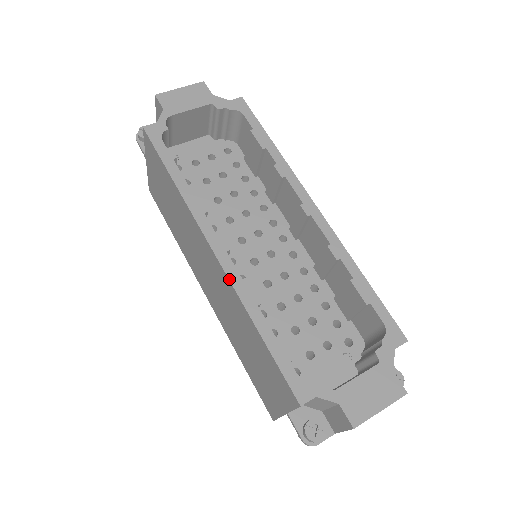
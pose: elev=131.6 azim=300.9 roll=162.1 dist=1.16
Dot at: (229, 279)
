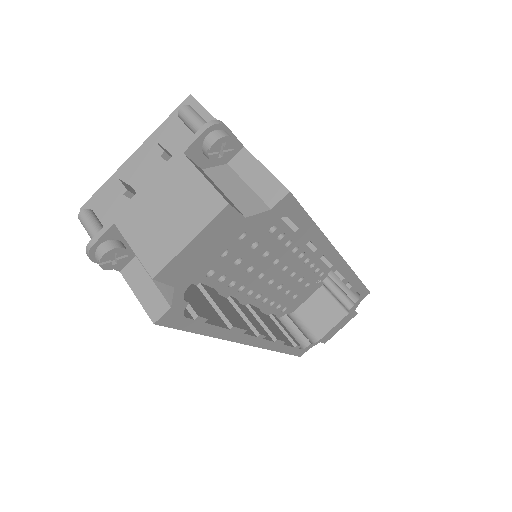
Dot at: occluded
